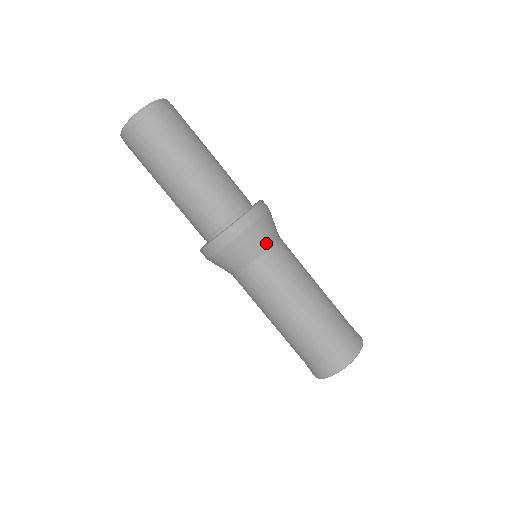
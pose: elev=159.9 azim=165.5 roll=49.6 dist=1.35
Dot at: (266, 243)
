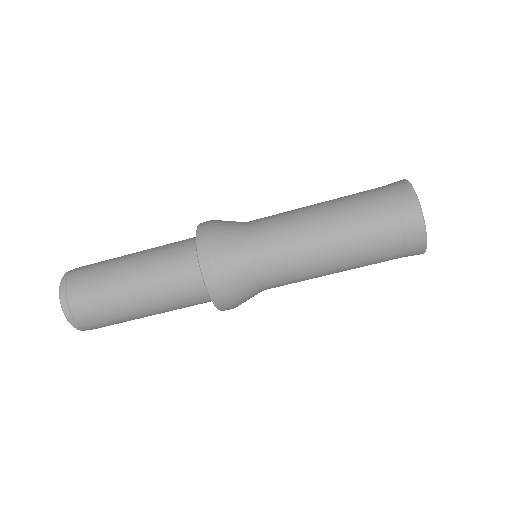
Dot at: (239, 222)
